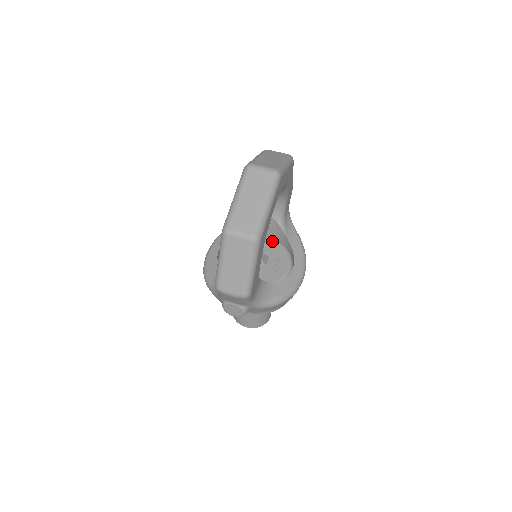
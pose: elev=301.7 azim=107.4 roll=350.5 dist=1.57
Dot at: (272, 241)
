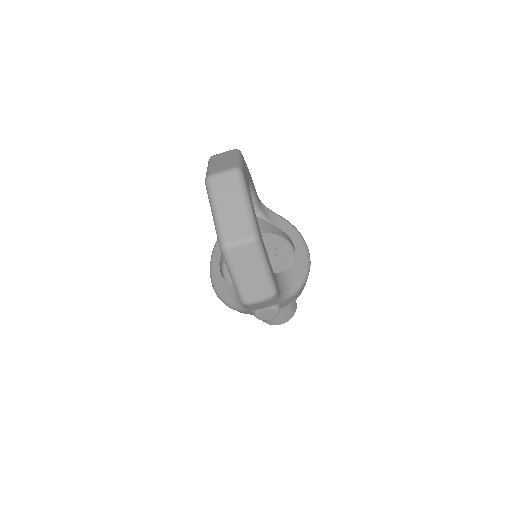
Dot at: occluded
